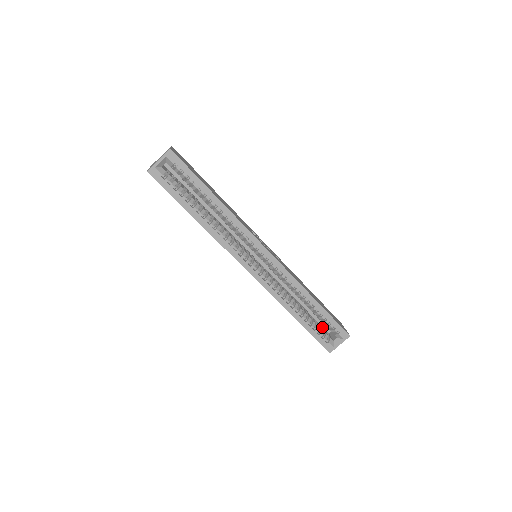
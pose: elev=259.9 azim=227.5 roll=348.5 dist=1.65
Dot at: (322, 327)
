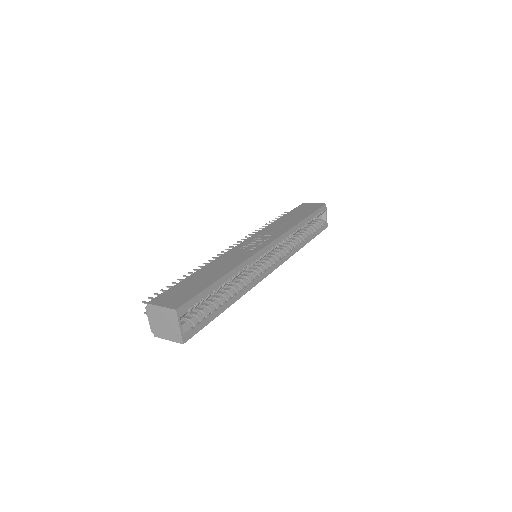
Dot at: occluded
